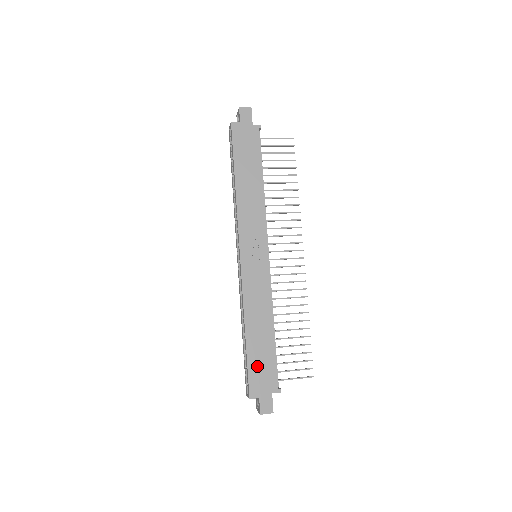
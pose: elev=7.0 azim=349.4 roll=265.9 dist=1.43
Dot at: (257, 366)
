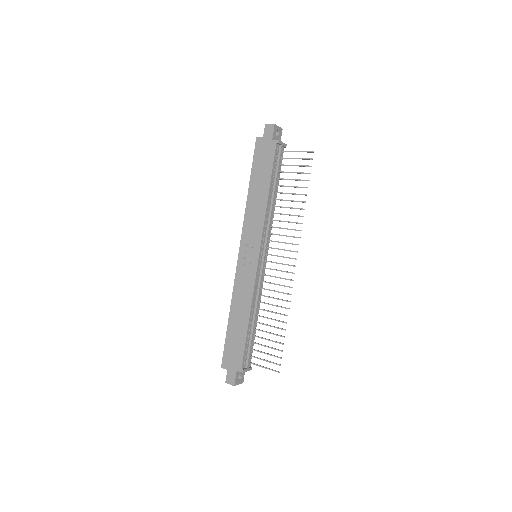
Dot at: (231, 345)
